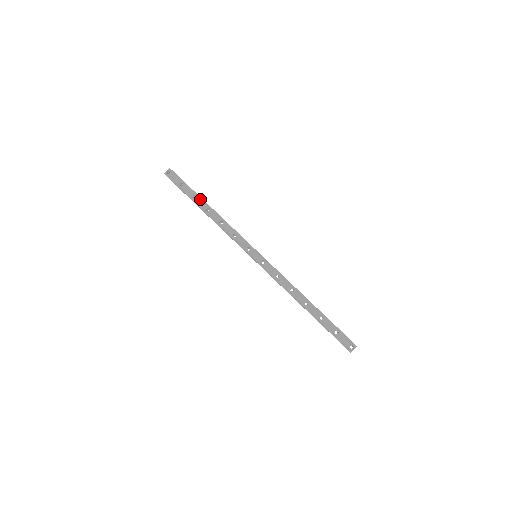
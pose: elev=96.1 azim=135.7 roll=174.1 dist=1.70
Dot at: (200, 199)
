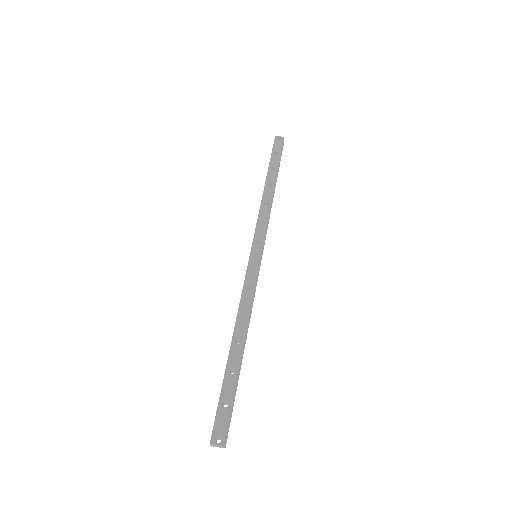
Dot at: (275, 174)
